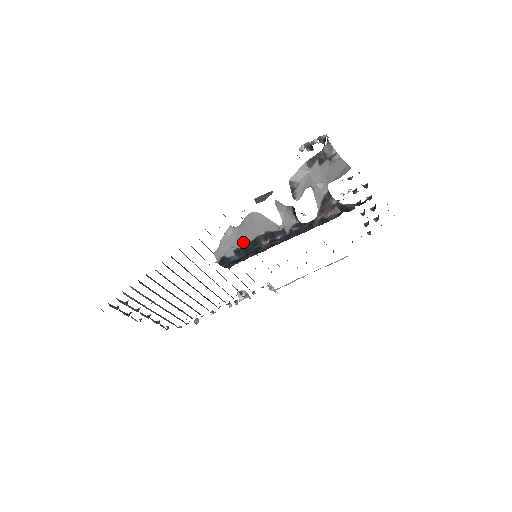
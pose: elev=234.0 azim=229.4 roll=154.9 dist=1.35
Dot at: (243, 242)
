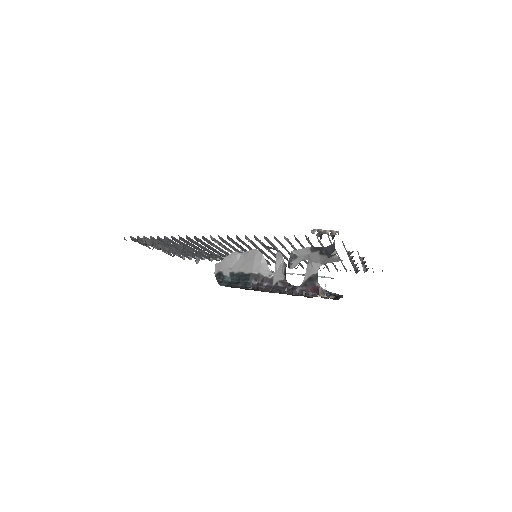
Dot at: (239, 270)
